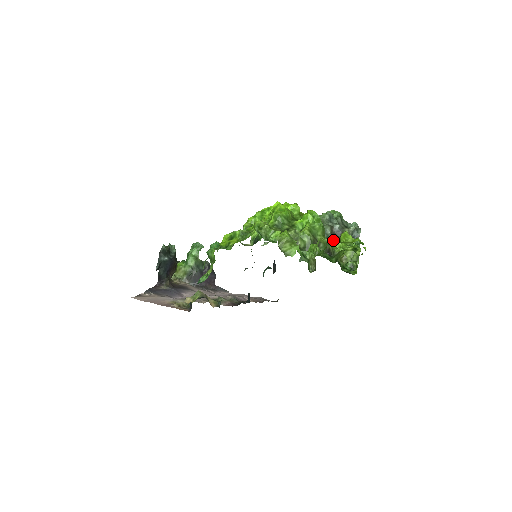
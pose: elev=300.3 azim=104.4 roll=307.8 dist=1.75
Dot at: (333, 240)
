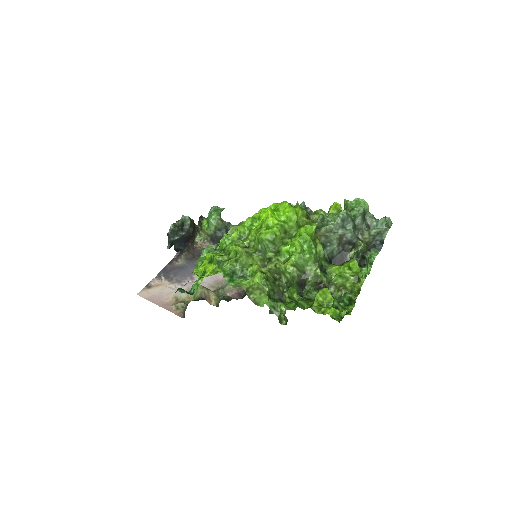
Dot at: (341, 253)
